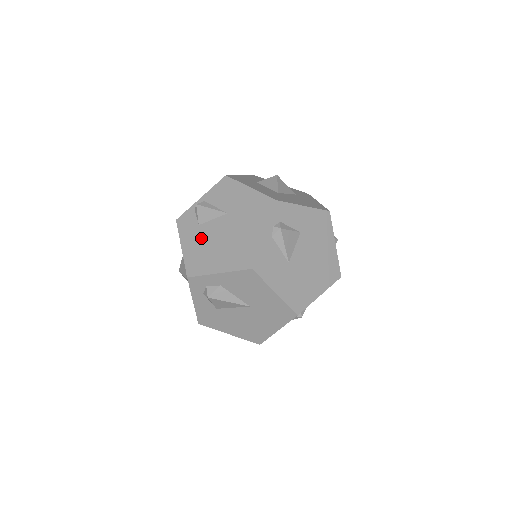
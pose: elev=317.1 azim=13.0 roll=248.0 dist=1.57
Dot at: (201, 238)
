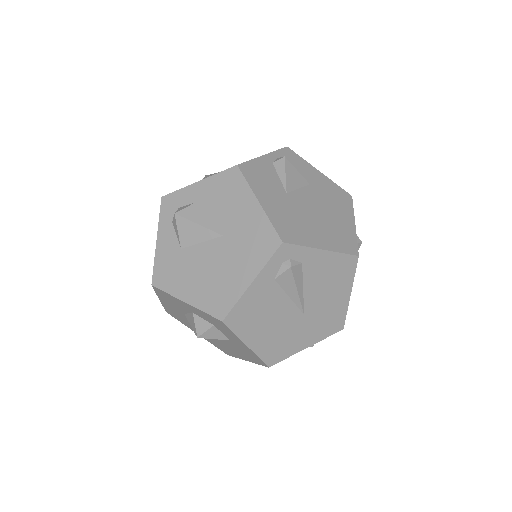
Dot at: occluded
